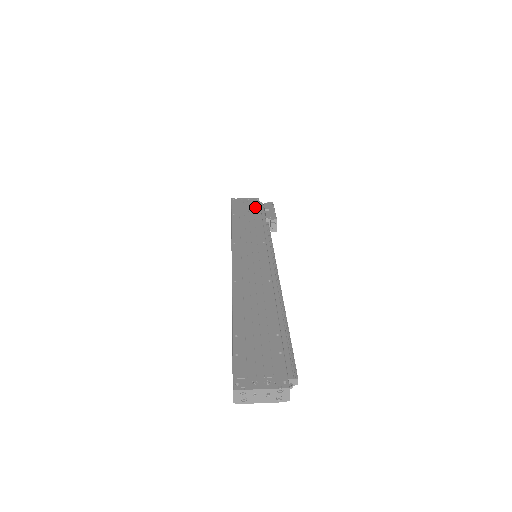
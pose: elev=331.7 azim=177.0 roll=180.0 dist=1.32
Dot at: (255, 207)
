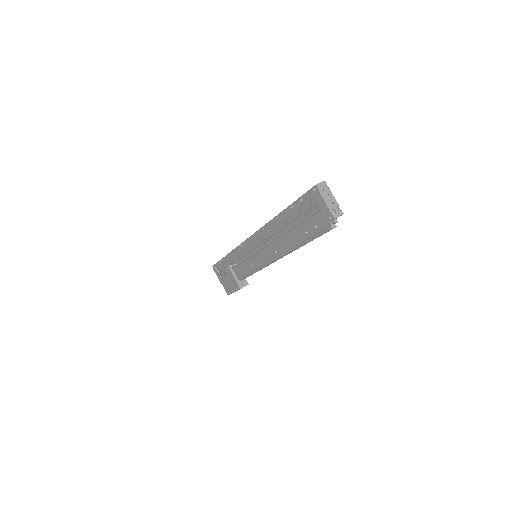
Dot at: occluded
